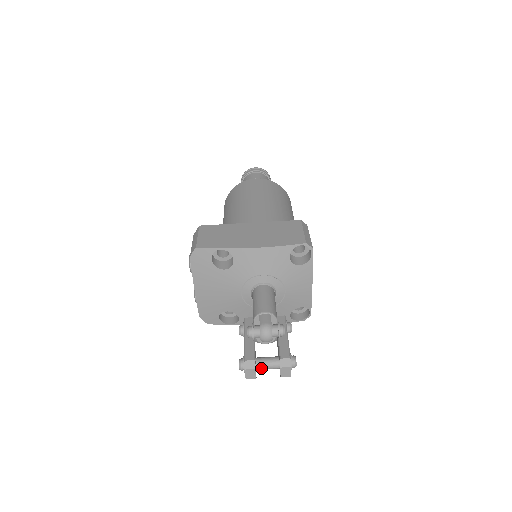
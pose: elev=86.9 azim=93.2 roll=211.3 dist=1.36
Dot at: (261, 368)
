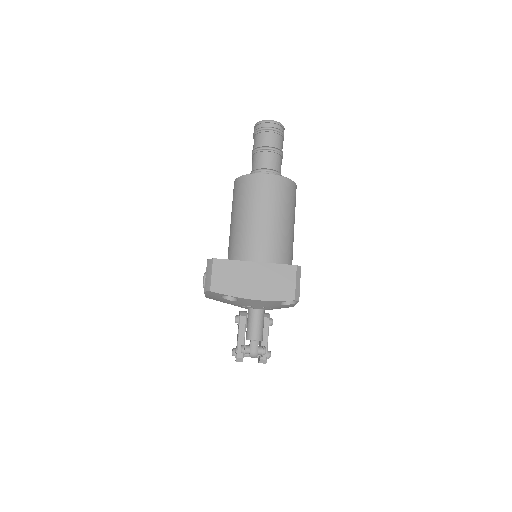
Dot at: occluded
